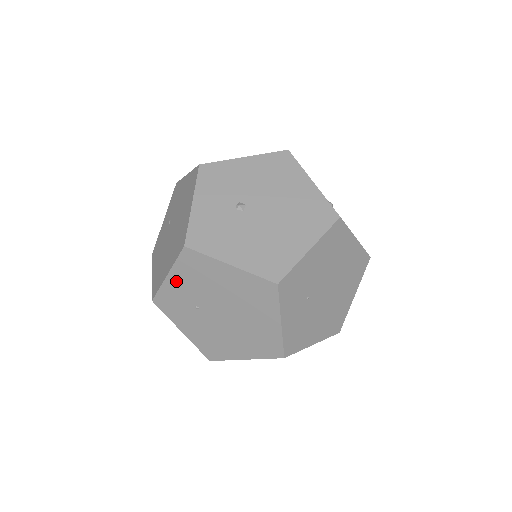
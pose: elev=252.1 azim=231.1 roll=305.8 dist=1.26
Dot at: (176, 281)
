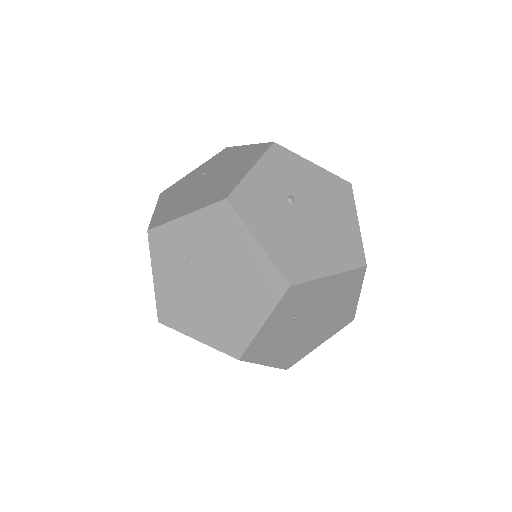
Dot at: (189, 226)
